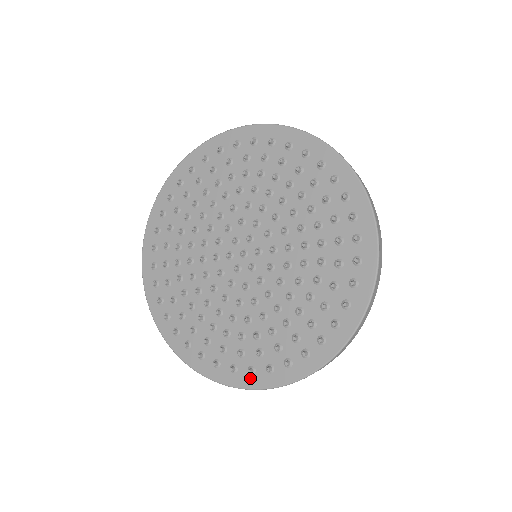
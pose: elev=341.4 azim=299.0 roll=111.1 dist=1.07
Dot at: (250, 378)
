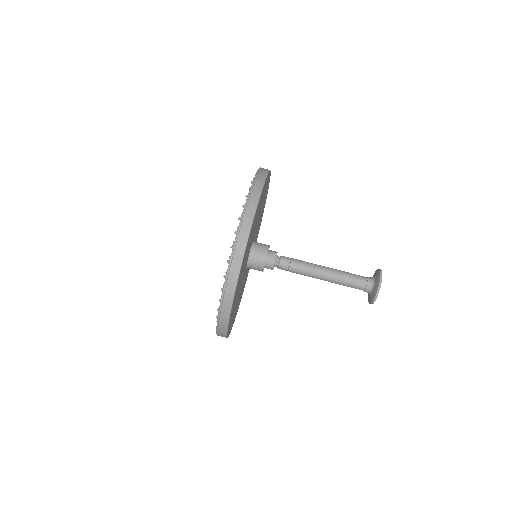
Dot at: occluded
